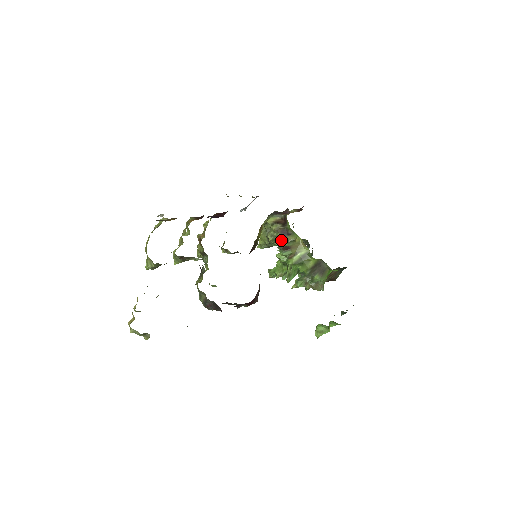
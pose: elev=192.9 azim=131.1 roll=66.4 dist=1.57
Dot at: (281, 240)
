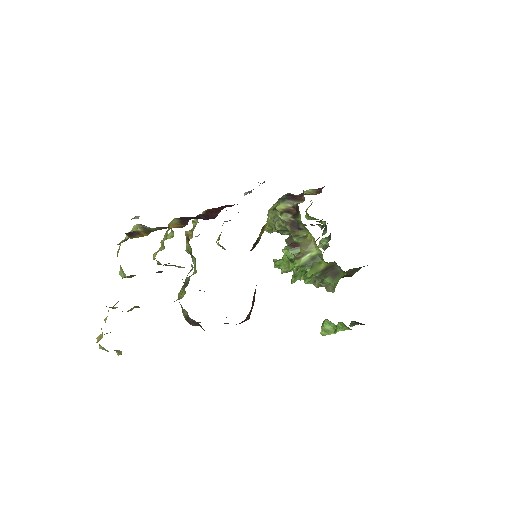
Dot at: (290, 233)
